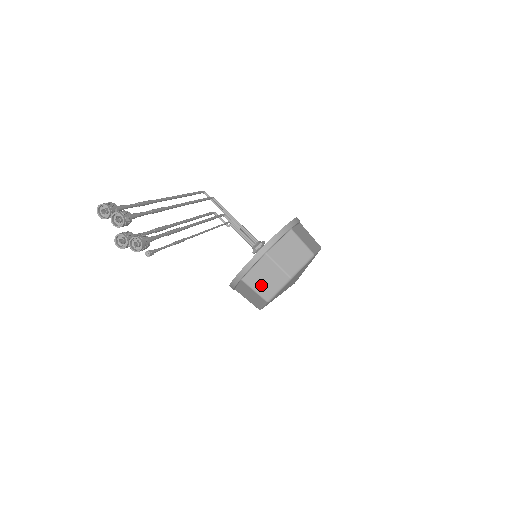
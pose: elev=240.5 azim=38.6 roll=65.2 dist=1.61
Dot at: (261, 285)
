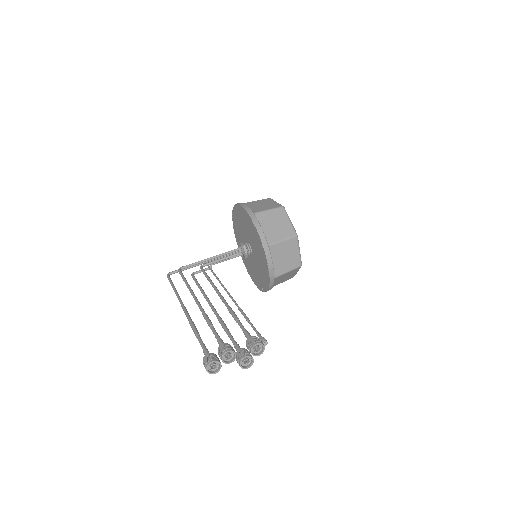
Dot at: (288, 264)
